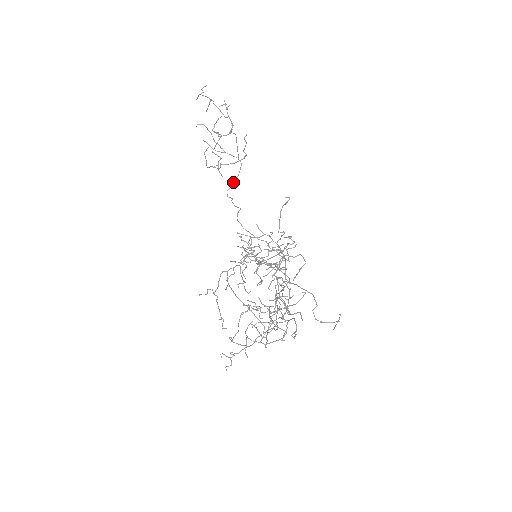
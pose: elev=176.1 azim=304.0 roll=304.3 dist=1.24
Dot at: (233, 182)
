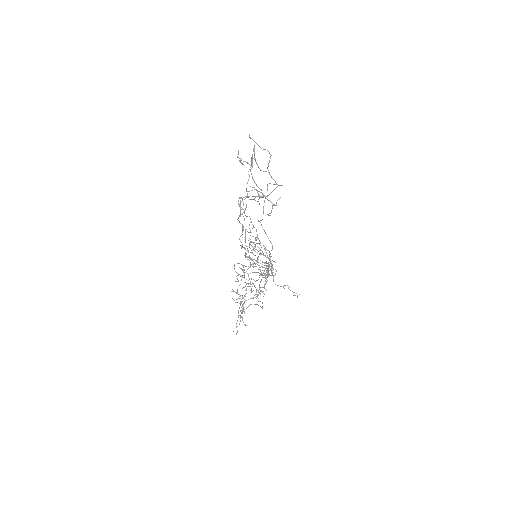
Dot at: (274, 184)
